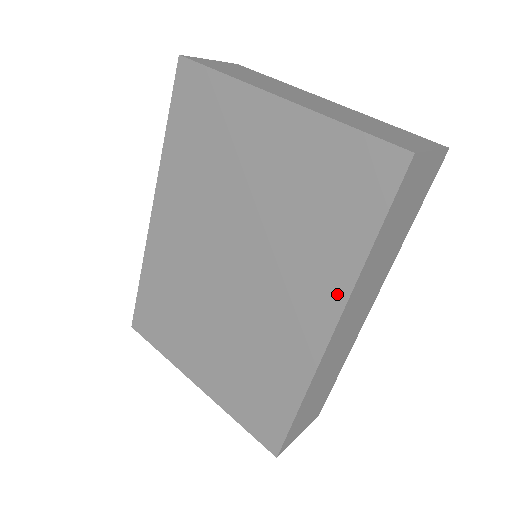
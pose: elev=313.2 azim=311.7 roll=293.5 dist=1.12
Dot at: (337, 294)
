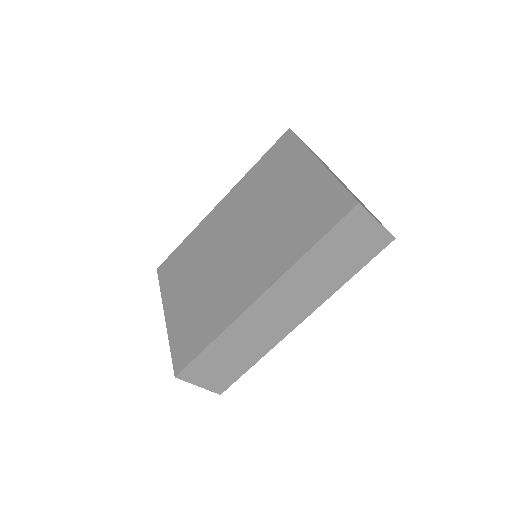
Dot at: (278, 271)
